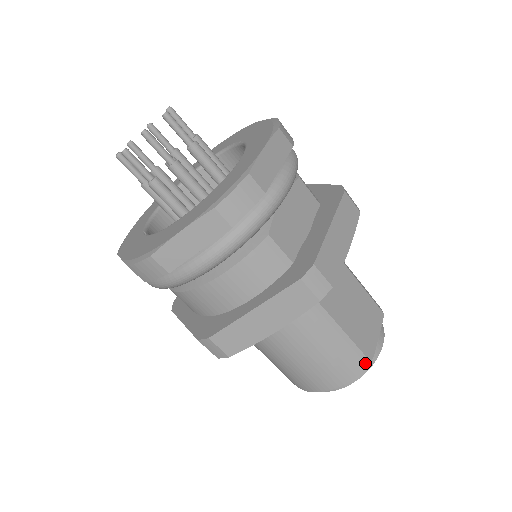
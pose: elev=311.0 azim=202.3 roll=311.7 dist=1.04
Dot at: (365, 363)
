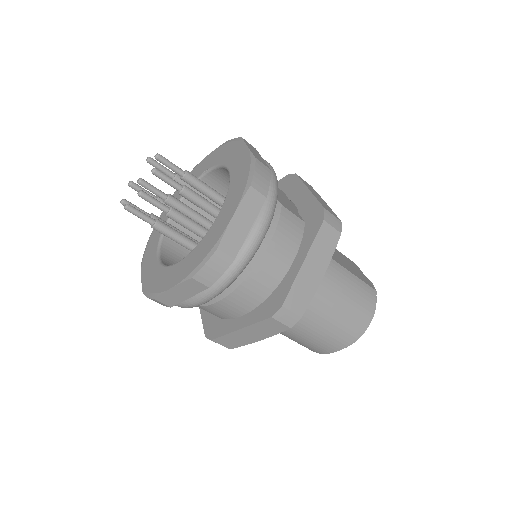
Dot at: (374, 293)
